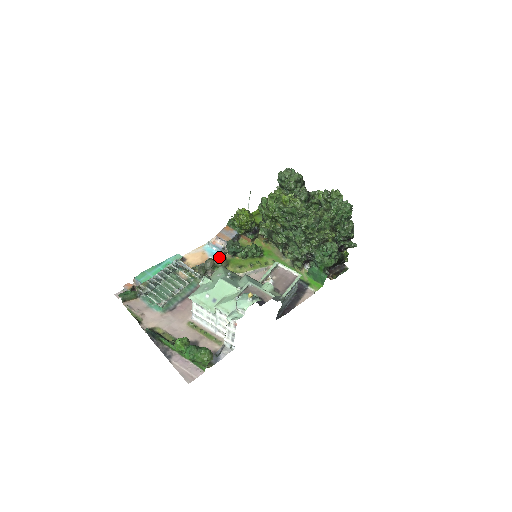
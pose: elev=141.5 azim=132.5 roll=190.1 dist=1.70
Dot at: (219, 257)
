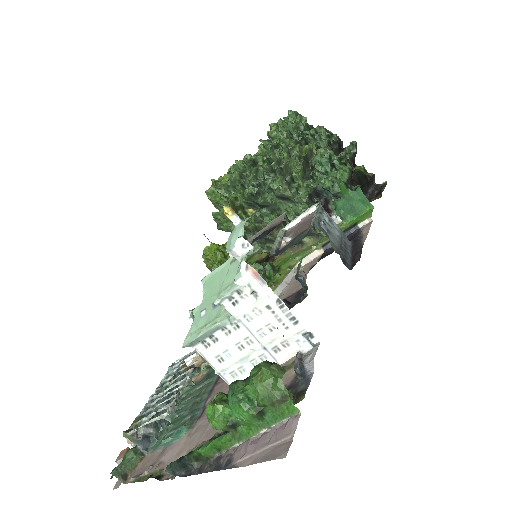
Dot at: occluded
